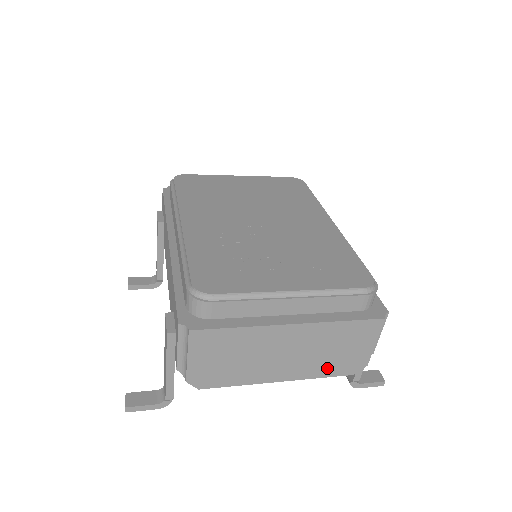
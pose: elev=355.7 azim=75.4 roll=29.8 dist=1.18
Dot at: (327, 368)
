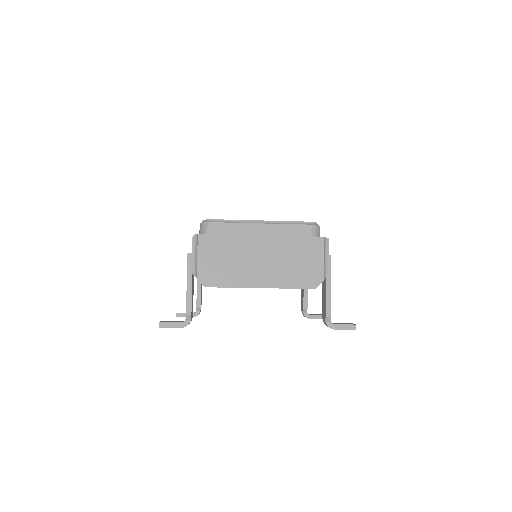
Dot at: (293, 279)
